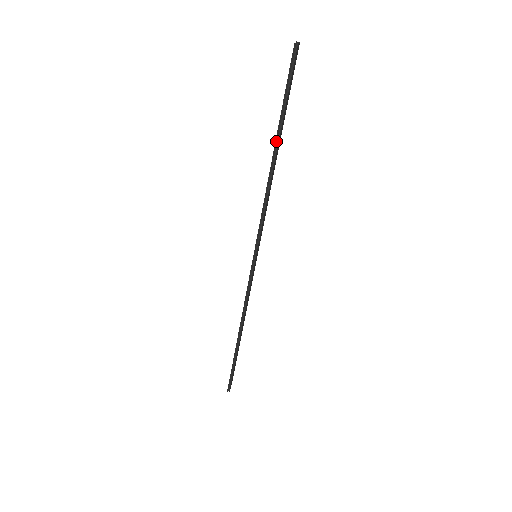
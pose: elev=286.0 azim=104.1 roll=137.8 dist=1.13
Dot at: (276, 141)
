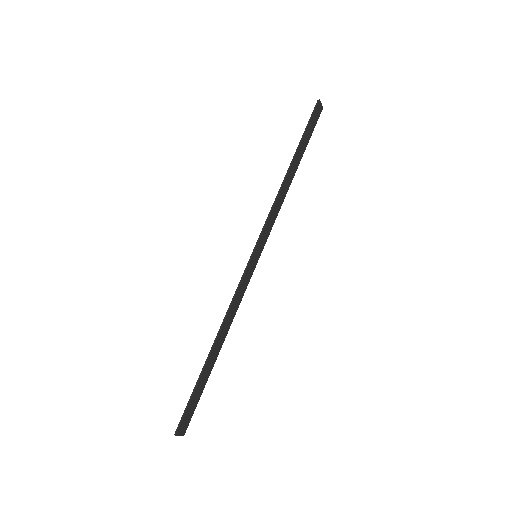
Dot at: (294, 157)
